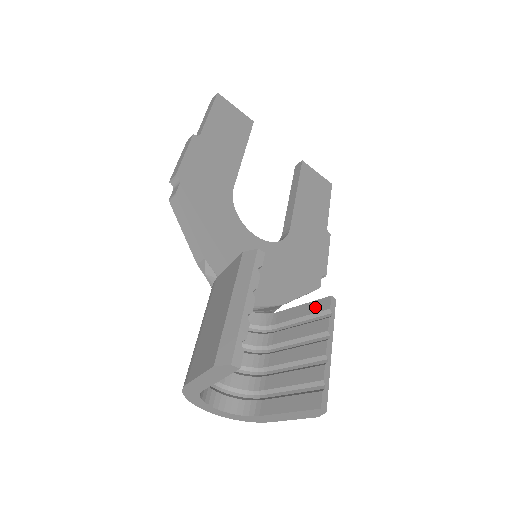
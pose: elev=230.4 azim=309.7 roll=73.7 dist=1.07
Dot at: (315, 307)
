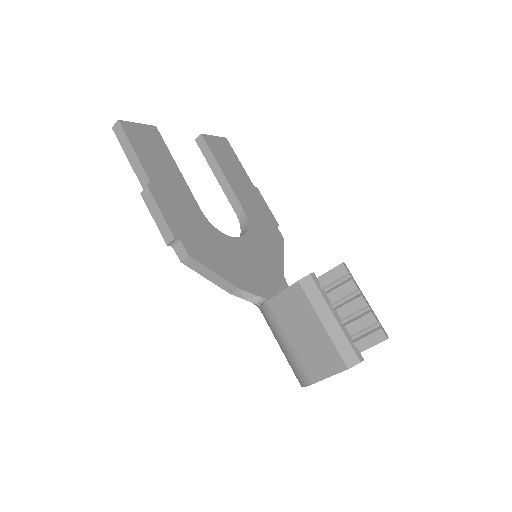
Dot at: (334, 275)
